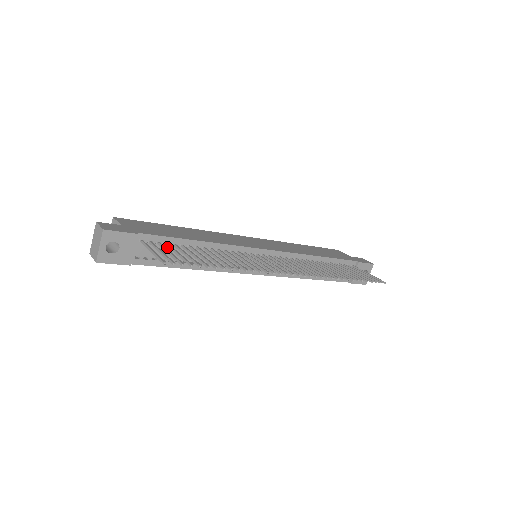
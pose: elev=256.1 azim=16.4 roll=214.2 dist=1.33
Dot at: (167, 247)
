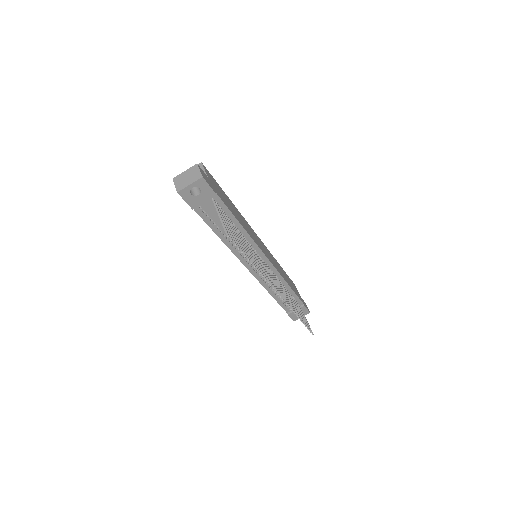
Dot at: occluded
